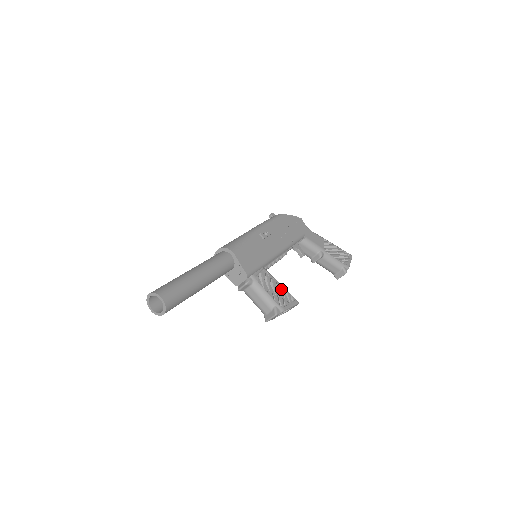
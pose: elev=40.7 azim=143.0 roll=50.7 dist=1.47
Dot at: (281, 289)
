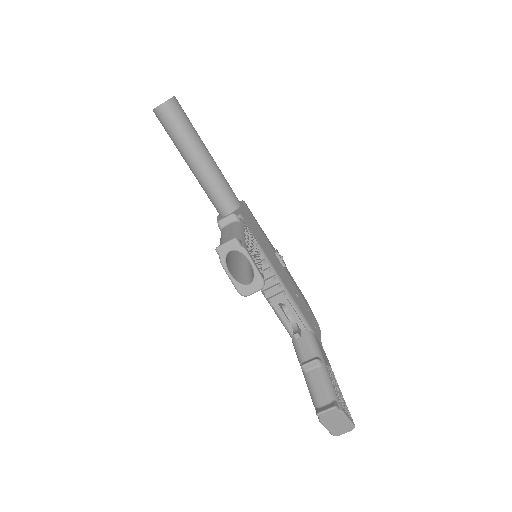
Dot at: (258, 258)
